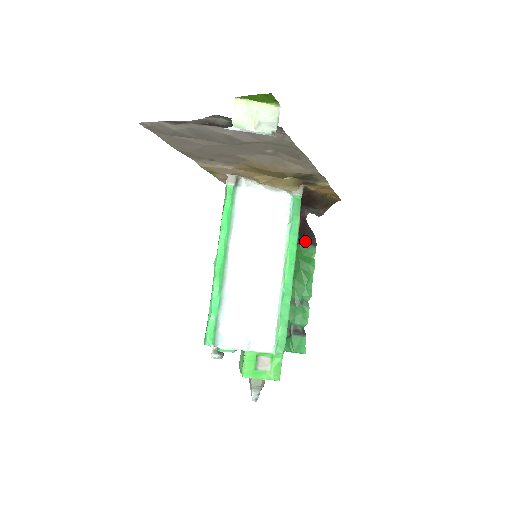
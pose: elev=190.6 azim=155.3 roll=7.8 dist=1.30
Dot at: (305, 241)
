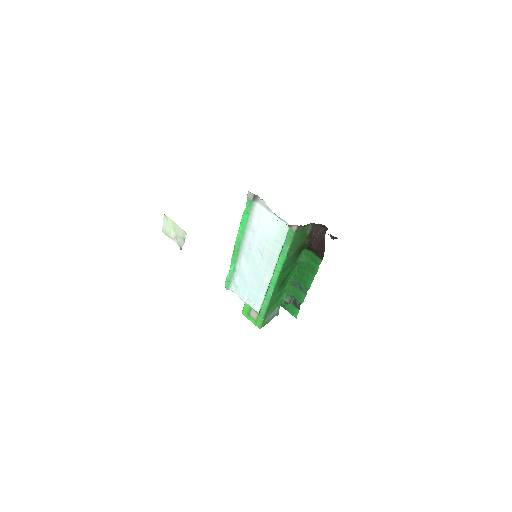
Dot at: (315, 251)
